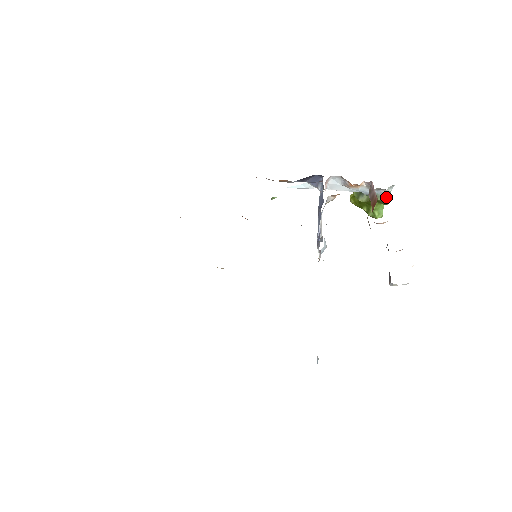
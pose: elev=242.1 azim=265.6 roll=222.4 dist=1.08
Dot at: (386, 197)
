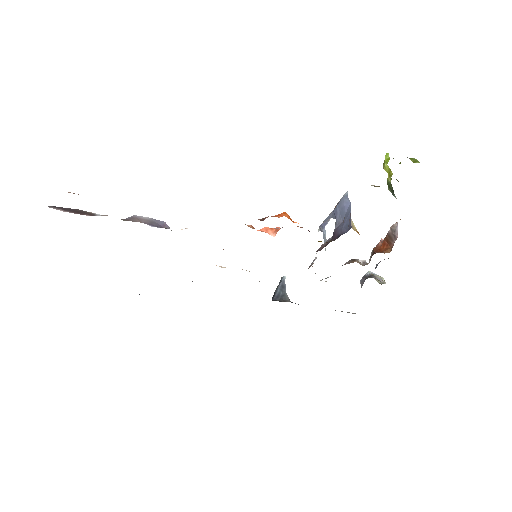
Dot at: occluded
